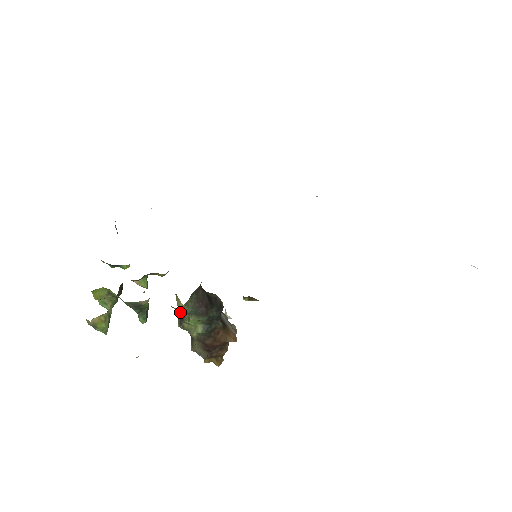
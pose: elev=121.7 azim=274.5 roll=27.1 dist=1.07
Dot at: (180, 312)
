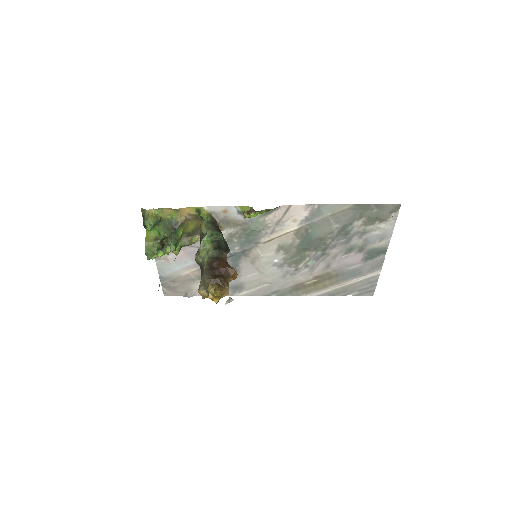
Dot at: occluded
